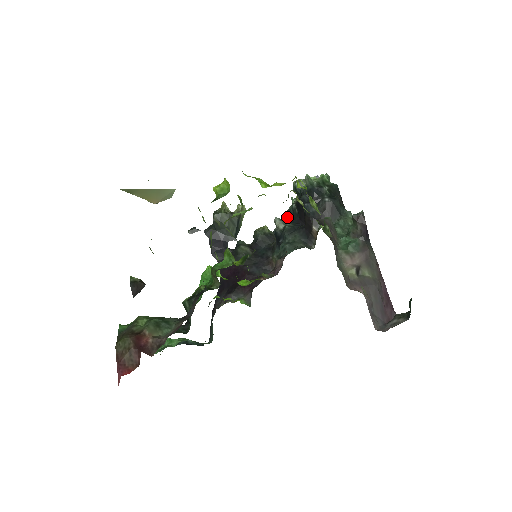
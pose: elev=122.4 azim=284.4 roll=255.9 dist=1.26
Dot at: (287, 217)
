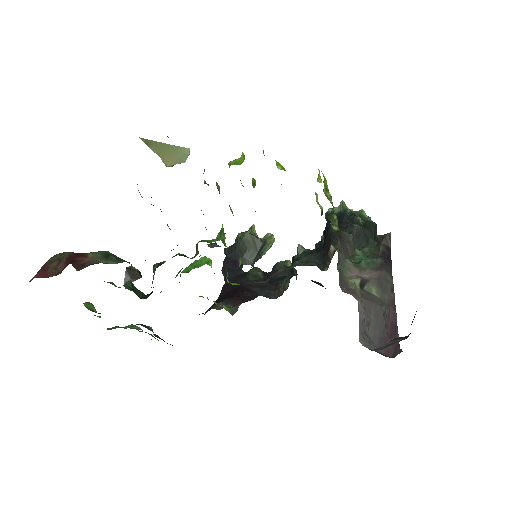
Dot at: occluded
